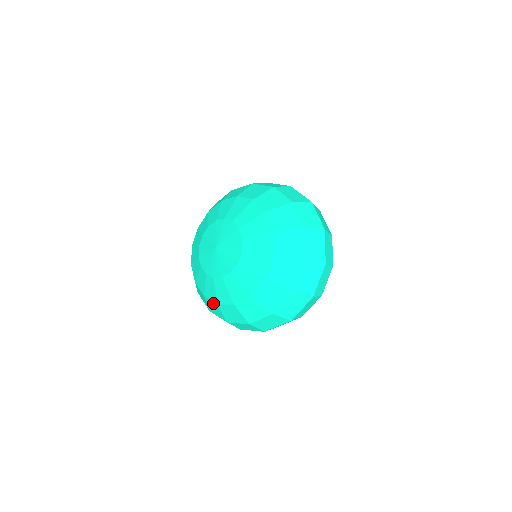
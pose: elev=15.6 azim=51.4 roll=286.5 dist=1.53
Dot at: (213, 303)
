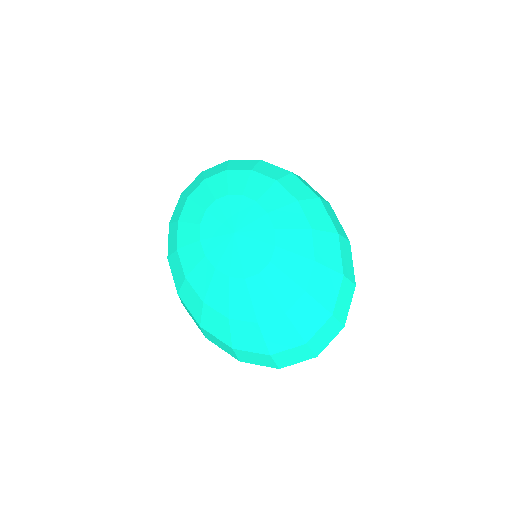
Dot at: (181, 268)
